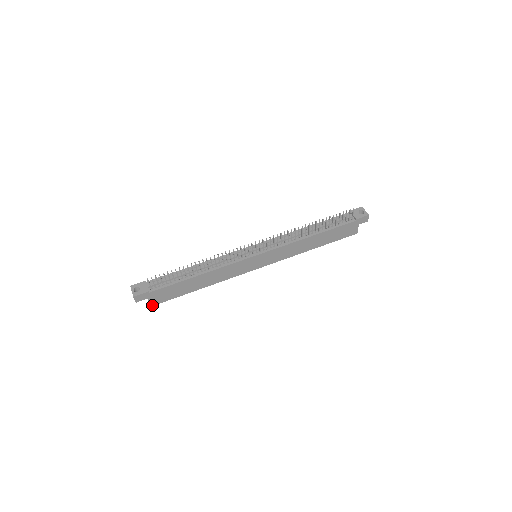
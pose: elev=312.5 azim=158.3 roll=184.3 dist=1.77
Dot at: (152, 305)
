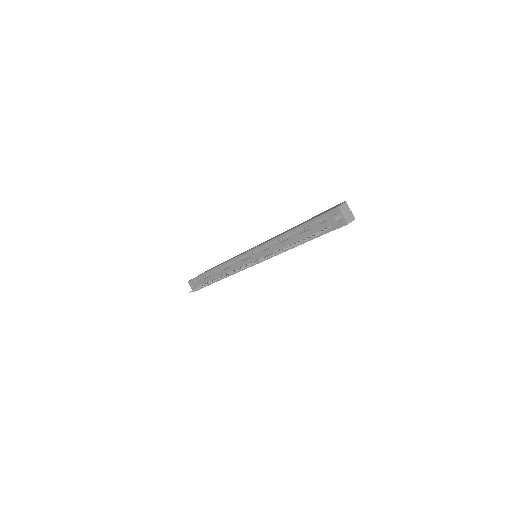
Dot at: occluded
